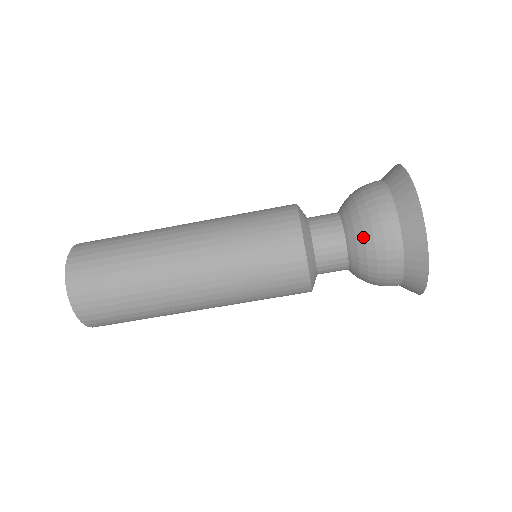
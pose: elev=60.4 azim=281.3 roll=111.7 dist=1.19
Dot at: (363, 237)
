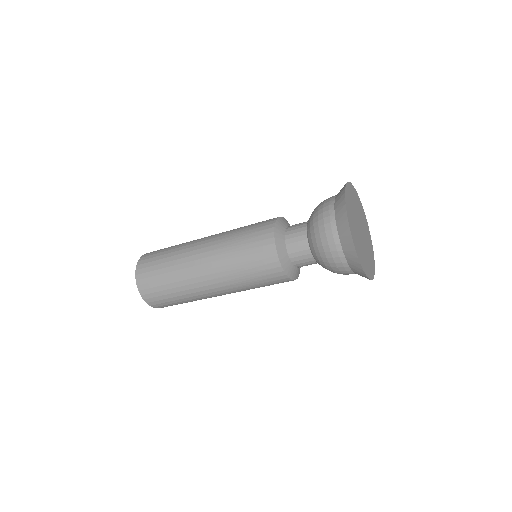
Dot at: (313, 231)
